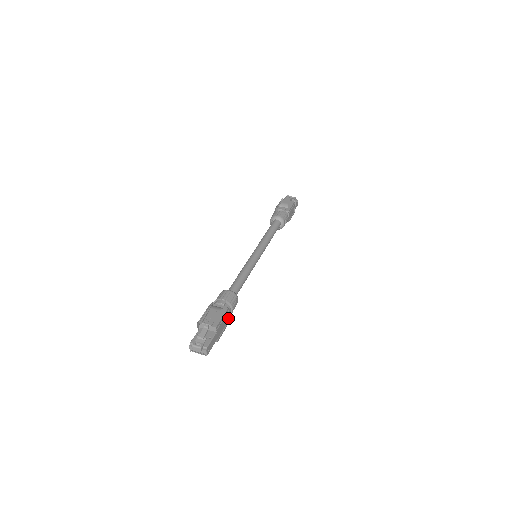
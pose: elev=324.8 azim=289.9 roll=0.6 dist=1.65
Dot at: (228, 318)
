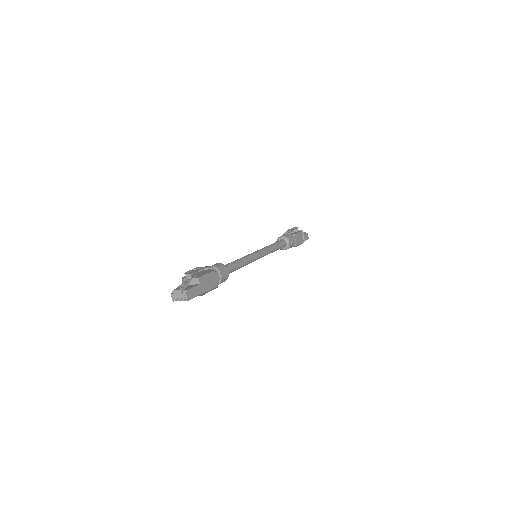
Dot at: (216, 283)
